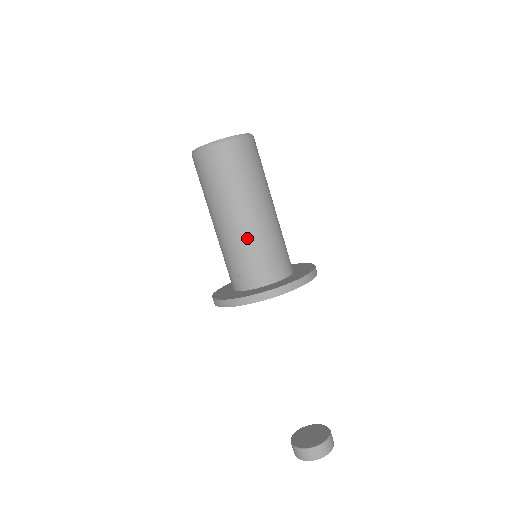
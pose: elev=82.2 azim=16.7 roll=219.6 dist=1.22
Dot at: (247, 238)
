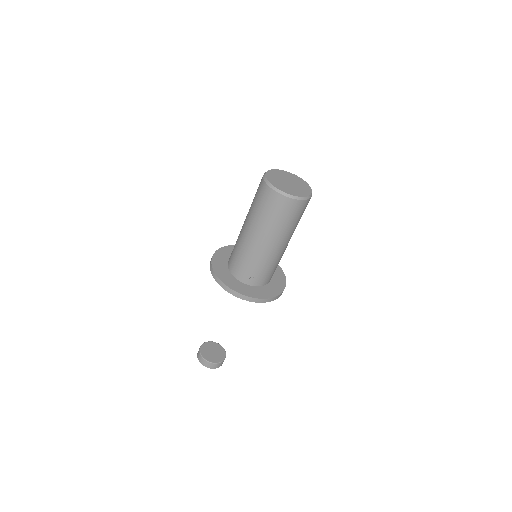
Dot at: (276, 258)
